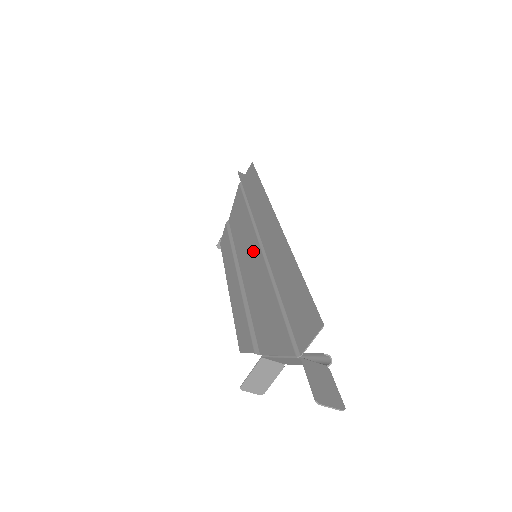
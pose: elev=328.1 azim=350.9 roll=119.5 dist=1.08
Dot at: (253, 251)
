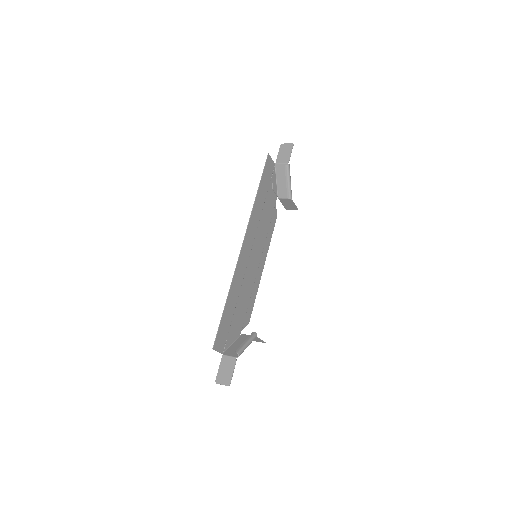
Dot at: (253, 254)
